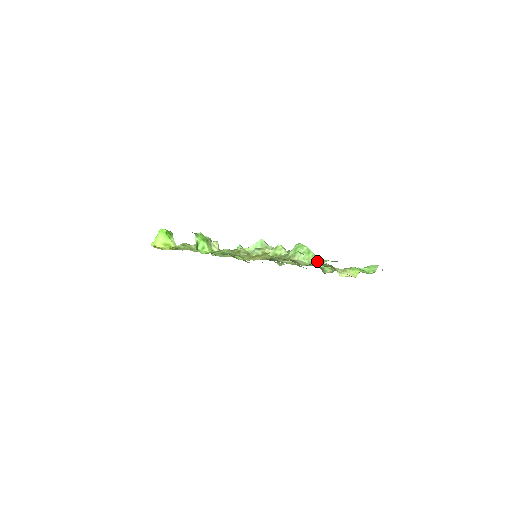
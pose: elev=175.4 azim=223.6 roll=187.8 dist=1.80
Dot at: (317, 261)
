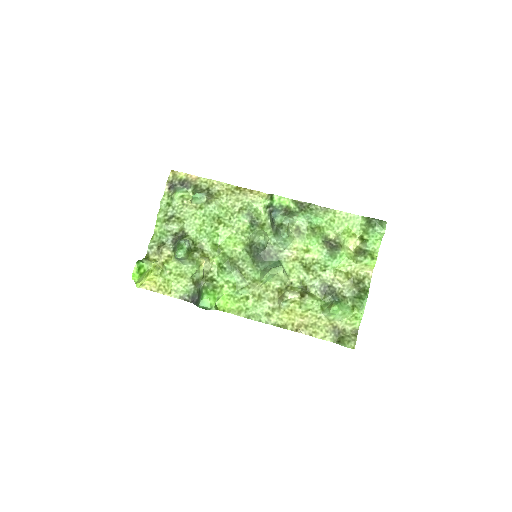
Dot at: (354, 316)
